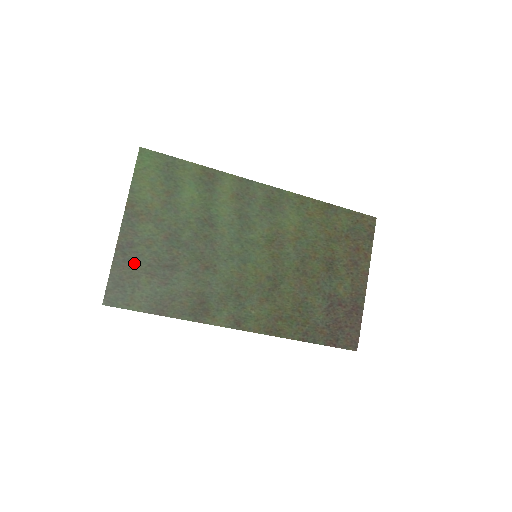
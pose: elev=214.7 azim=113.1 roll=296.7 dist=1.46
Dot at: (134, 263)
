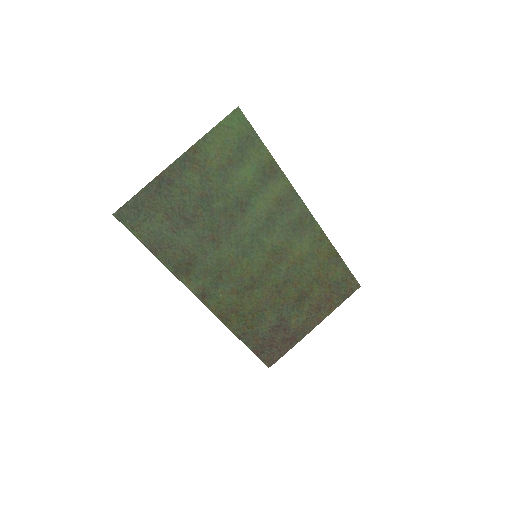
Dot at: (162, 198)
